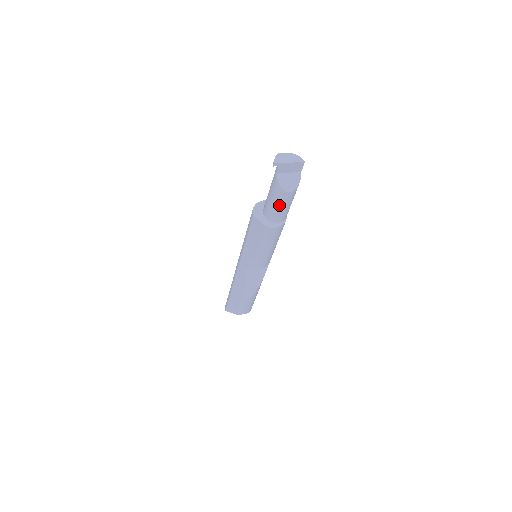
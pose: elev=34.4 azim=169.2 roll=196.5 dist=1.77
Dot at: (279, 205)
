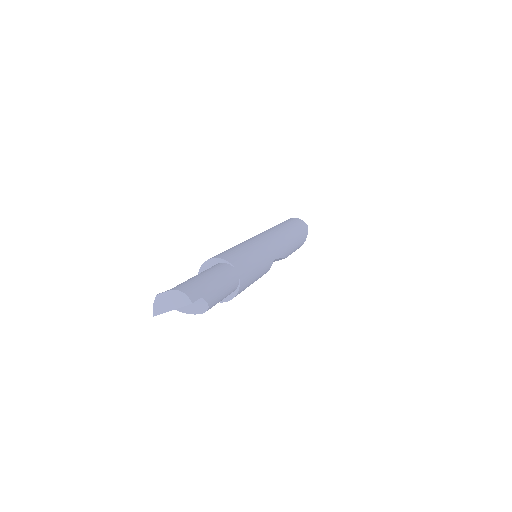
Dot at: occluded
